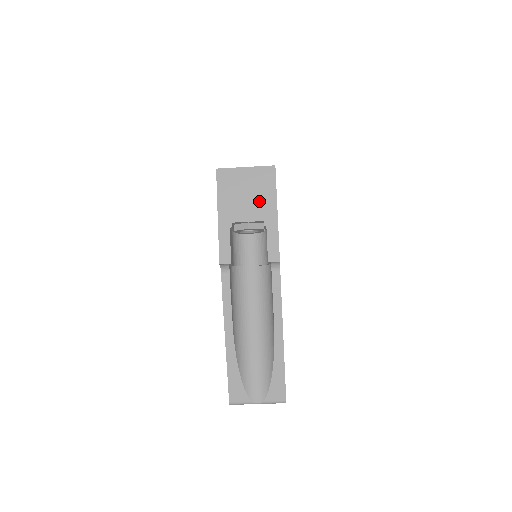
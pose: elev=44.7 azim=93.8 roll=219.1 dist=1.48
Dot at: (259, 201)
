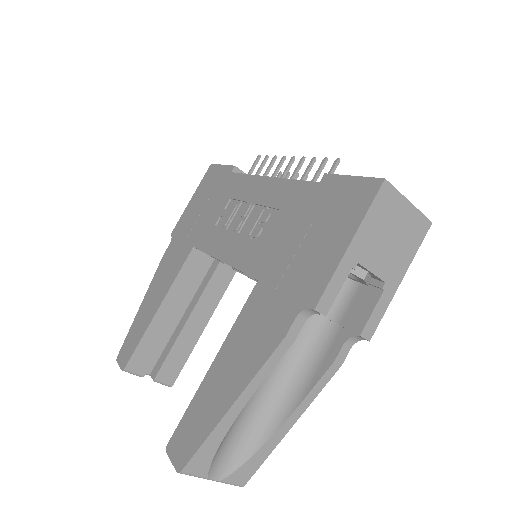
Dot at: (396, 255)
